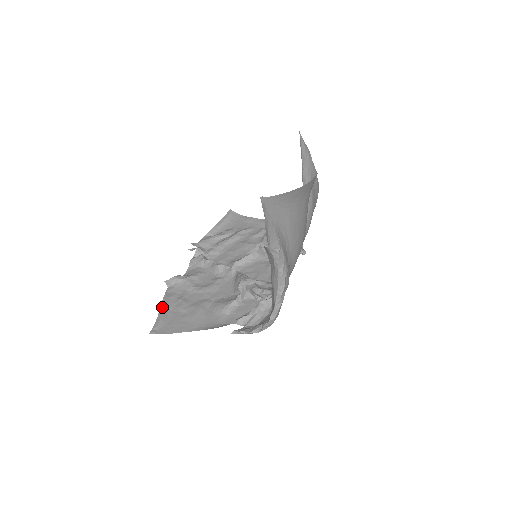
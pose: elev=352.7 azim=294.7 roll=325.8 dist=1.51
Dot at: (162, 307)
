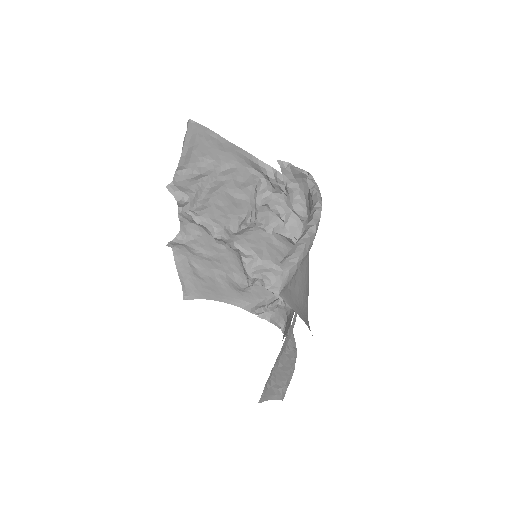
Dot at: (180, 275)
